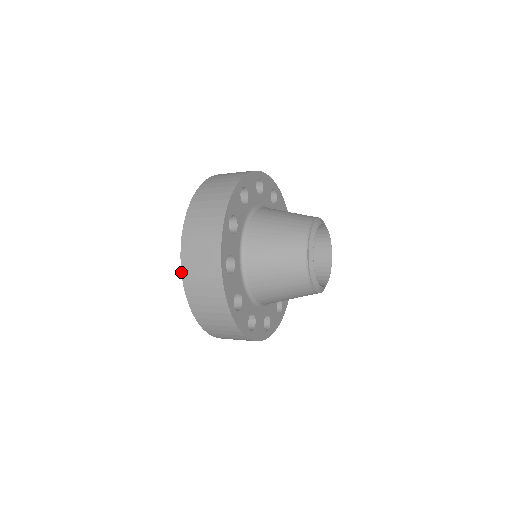
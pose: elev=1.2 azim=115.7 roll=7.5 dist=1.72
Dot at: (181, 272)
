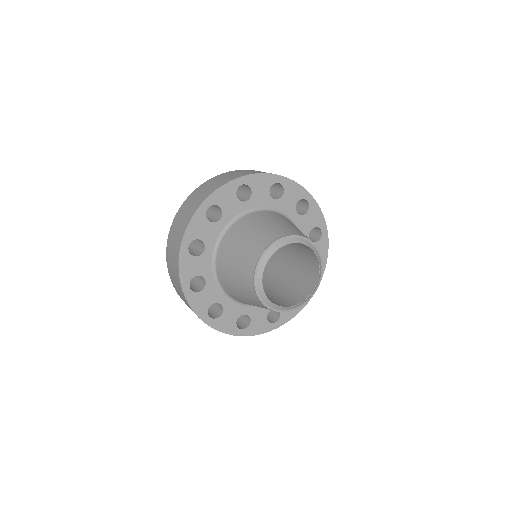
Dot at: occluded
